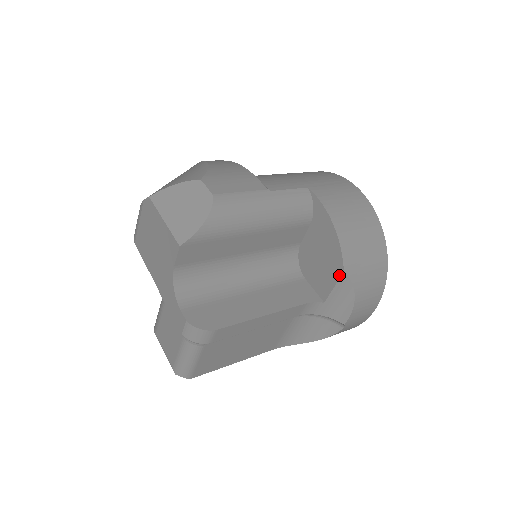
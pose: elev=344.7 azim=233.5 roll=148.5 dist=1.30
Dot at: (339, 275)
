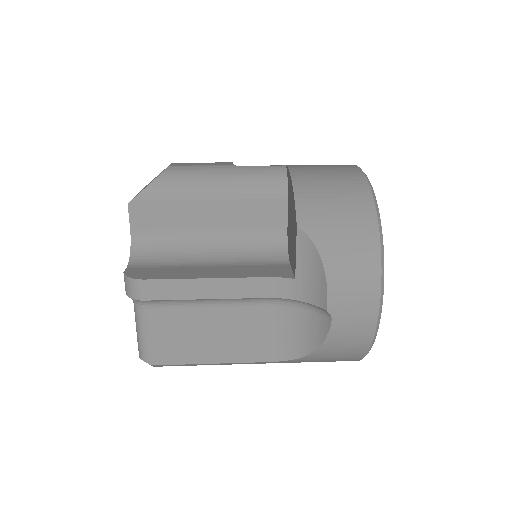
Dot at: (296, 233)
